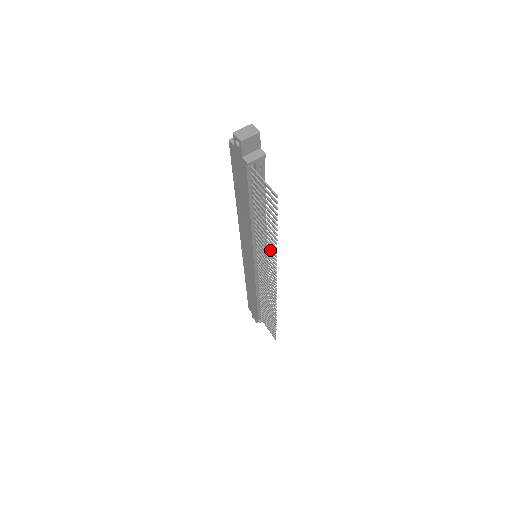
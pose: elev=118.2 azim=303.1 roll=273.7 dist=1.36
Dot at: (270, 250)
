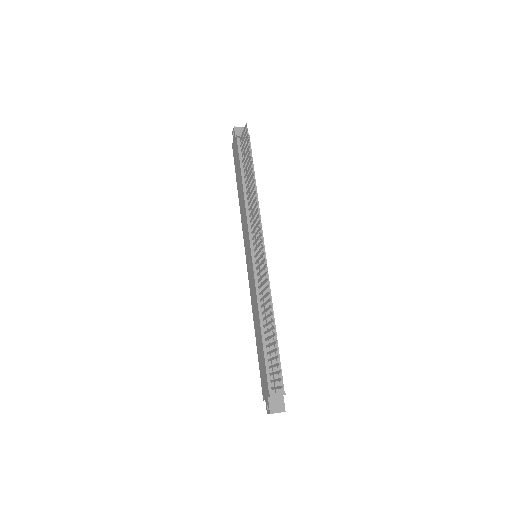
Dot at: (253, 195)
